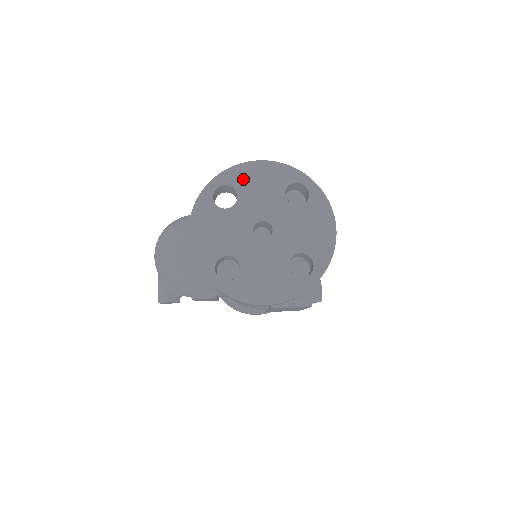
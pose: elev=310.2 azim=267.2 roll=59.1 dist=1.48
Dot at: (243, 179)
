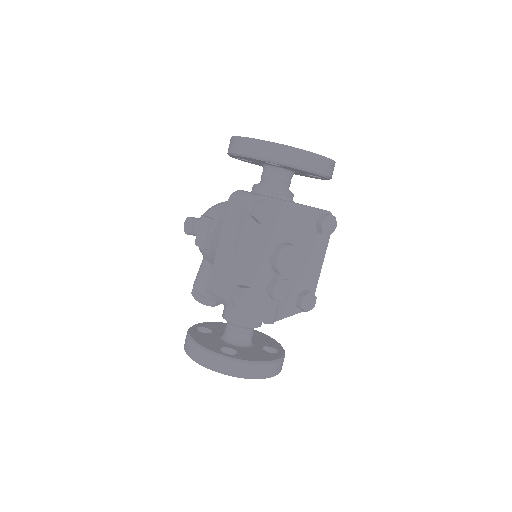
Dot at: occluded
